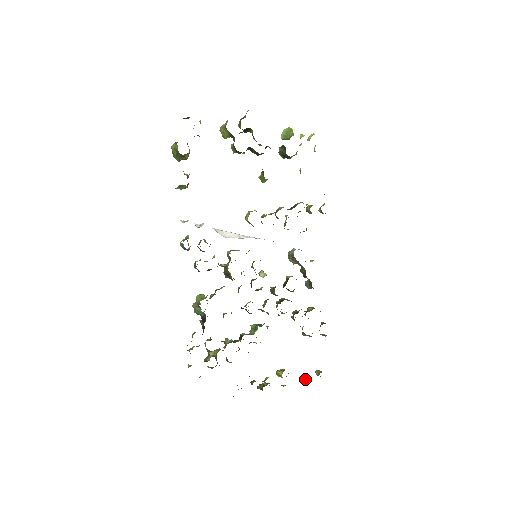
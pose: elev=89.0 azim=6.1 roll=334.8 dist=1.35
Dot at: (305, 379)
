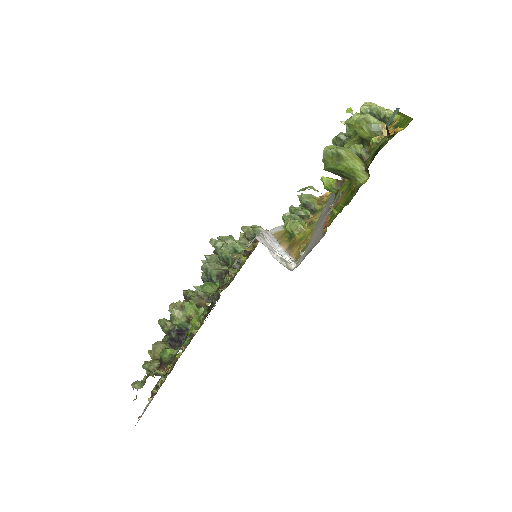
Dot at: occluded
